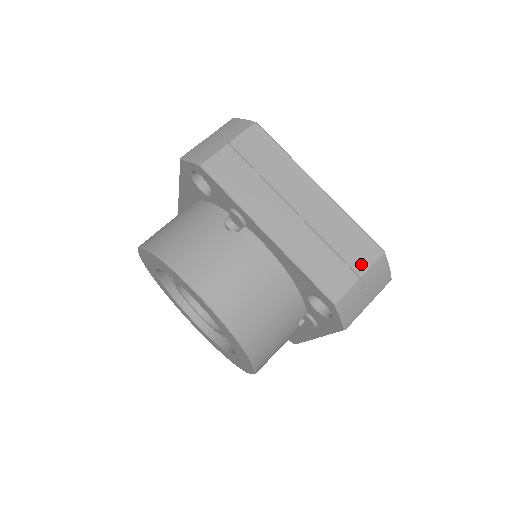
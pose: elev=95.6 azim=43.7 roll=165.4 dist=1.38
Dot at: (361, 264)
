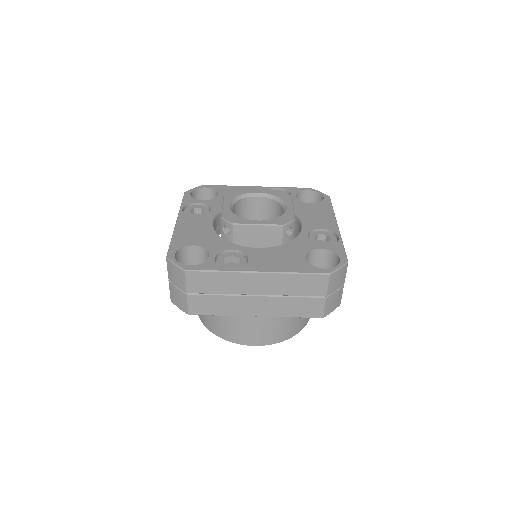
Dot at: (321, 291)
